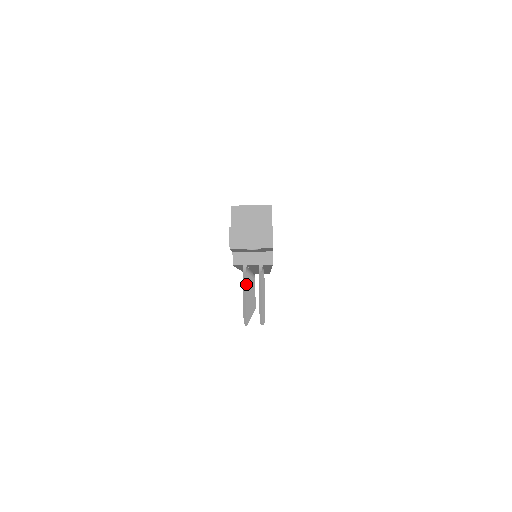
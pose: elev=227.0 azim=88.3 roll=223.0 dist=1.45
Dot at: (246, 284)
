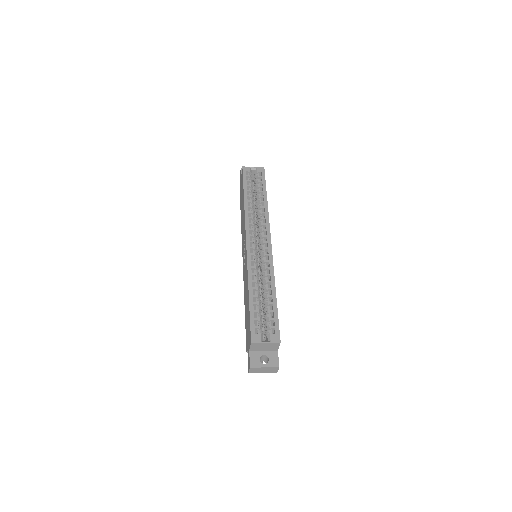
Dot at: occluded
